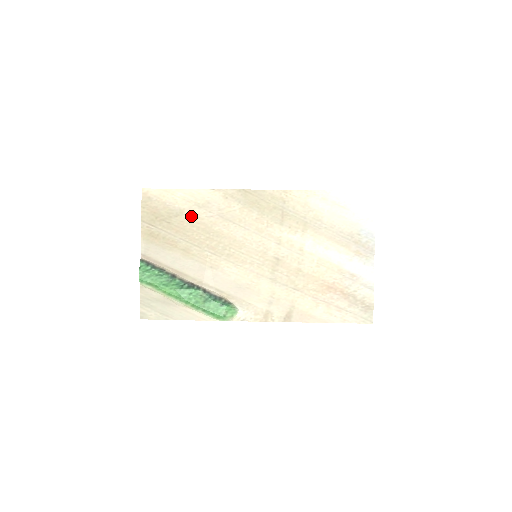
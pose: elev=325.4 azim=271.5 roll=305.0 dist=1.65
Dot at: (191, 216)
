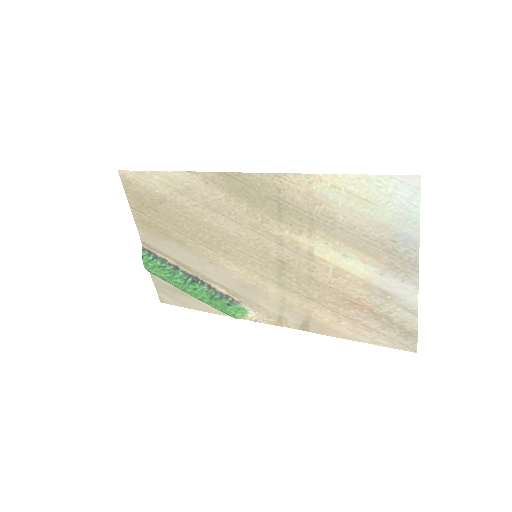
Dot at: (175, 204)
